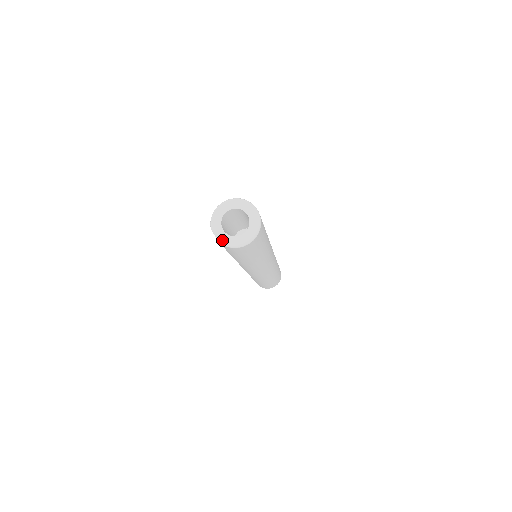
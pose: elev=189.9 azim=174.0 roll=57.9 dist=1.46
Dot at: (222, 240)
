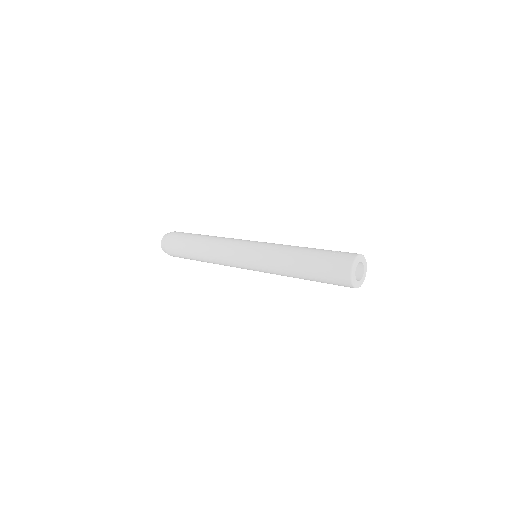
Dot at: occluded
